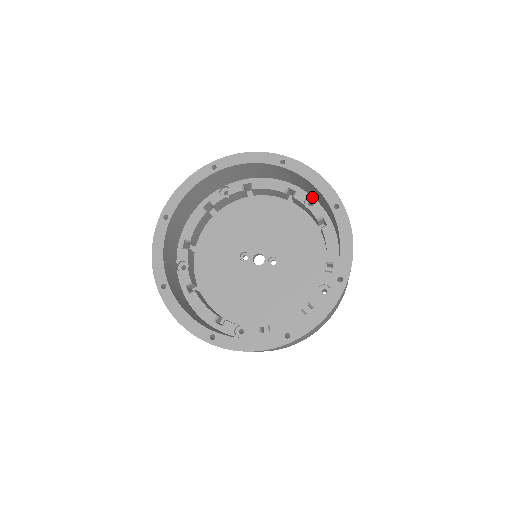
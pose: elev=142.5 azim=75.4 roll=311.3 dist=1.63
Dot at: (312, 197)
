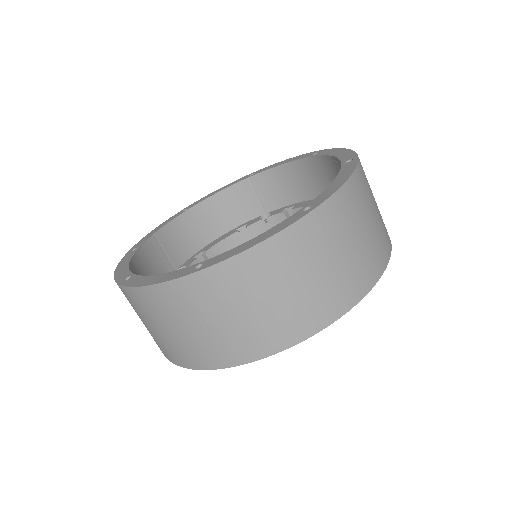
Dot at: occluded
